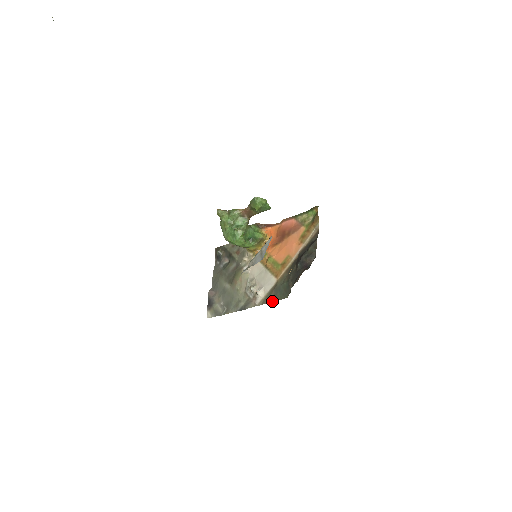
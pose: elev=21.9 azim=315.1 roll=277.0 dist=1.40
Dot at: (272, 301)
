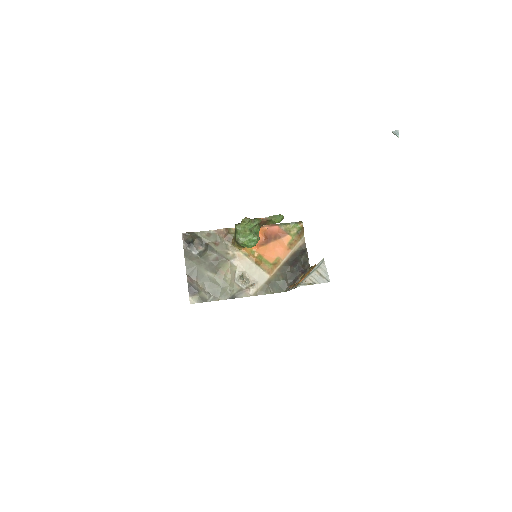
Dot at: occluded
